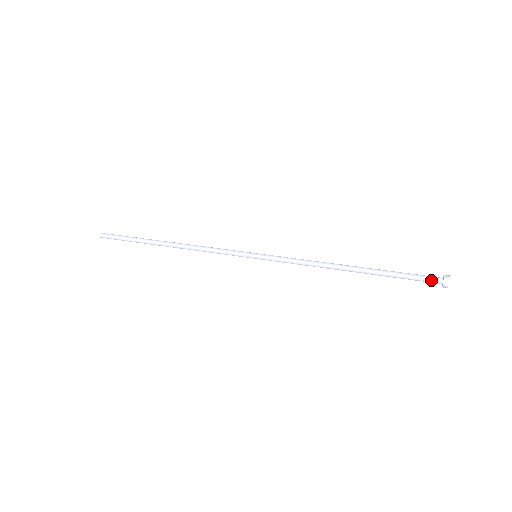
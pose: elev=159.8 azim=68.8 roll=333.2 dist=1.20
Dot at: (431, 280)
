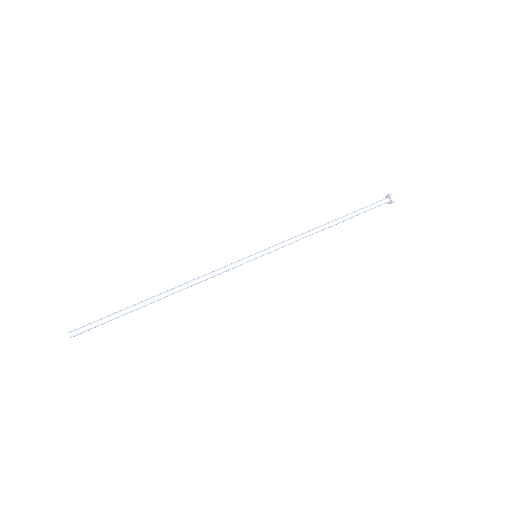
Dot at: occluded
